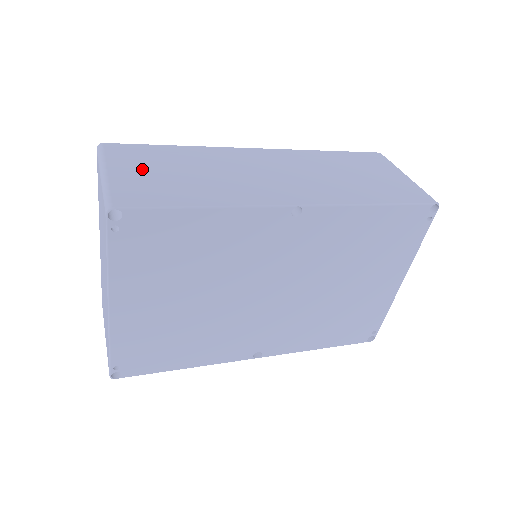
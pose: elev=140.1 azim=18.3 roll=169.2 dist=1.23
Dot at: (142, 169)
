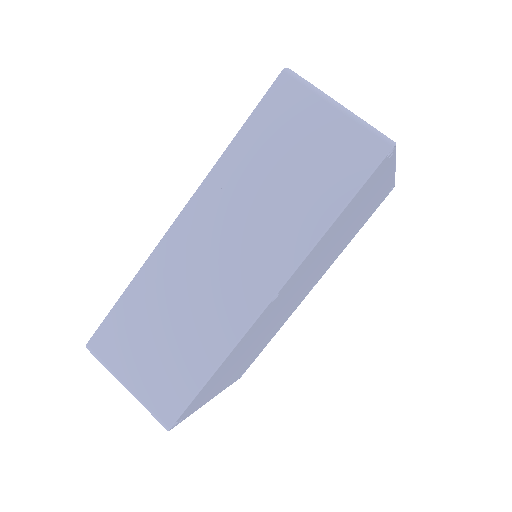
Dot at: (140, 359)
